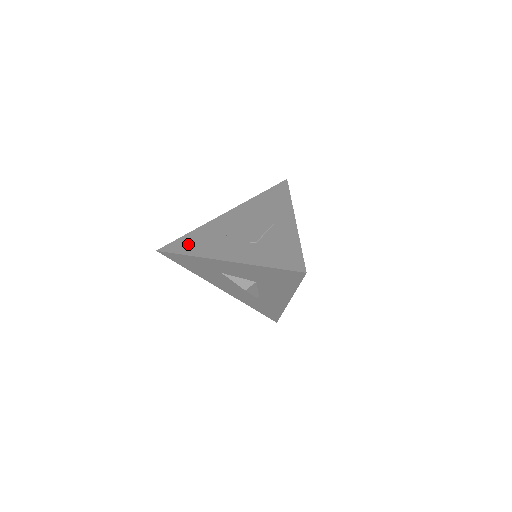
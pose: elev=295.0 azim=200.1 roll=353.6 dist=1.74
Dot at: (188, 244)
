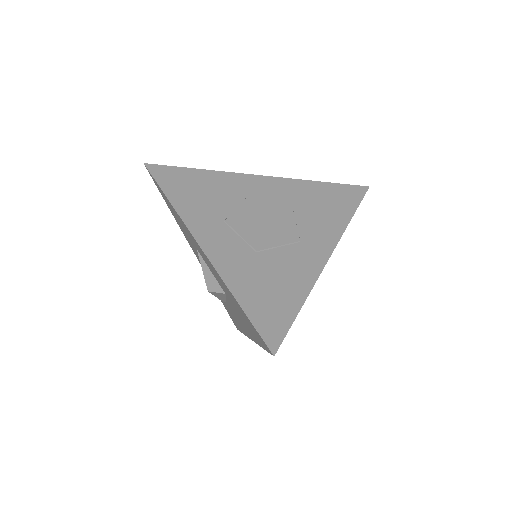
Dot at: (184, 185)
